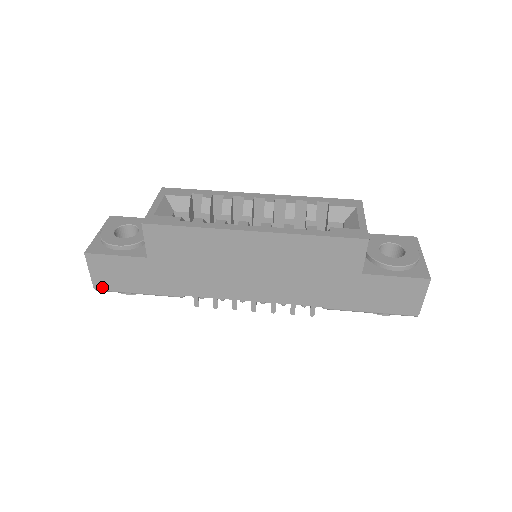
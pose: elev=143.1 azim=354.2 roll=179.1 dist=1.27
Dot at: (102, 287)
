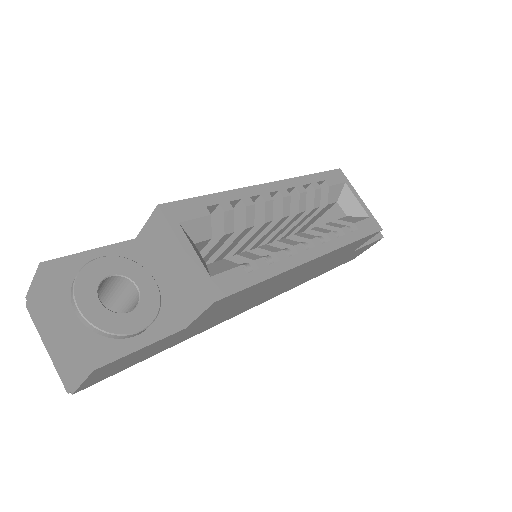
Dot at: (88, 386)
